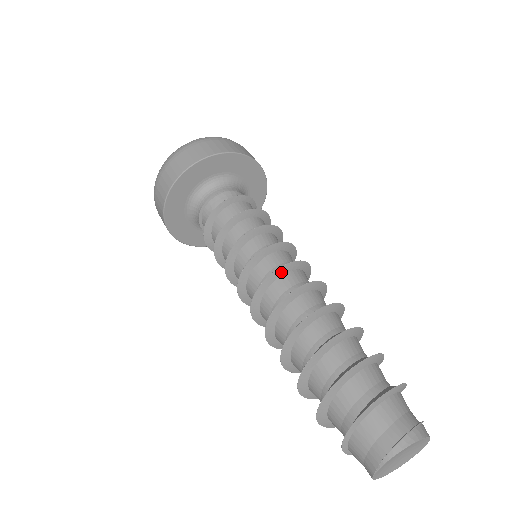
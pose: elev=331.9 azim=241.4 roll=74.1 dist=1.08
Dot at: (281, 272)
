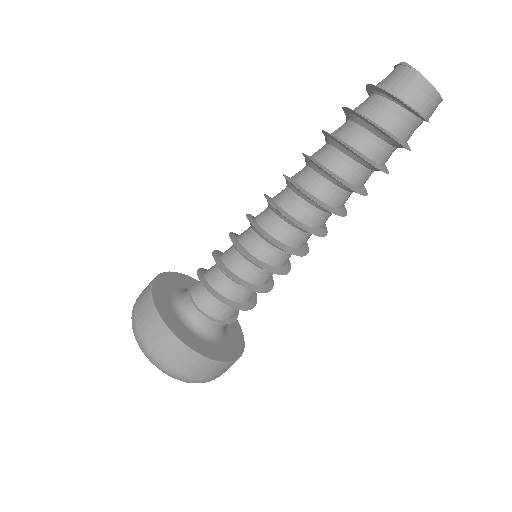
Dot at: (270, 197)
